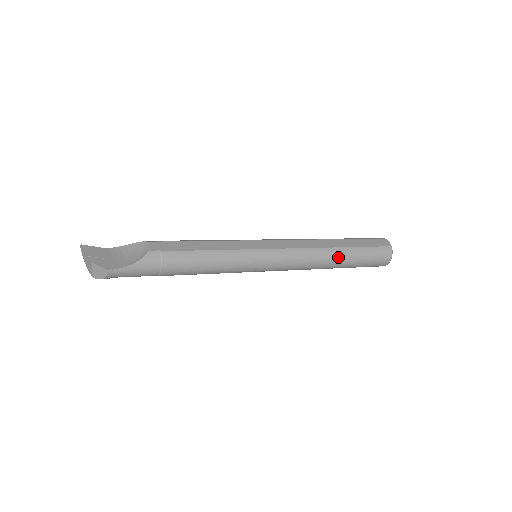
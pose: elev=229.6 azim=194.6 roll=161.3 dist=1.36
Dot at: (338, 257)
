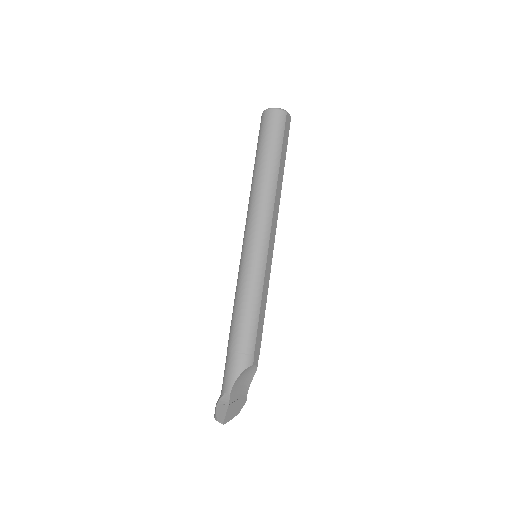
Dot at: occluded
